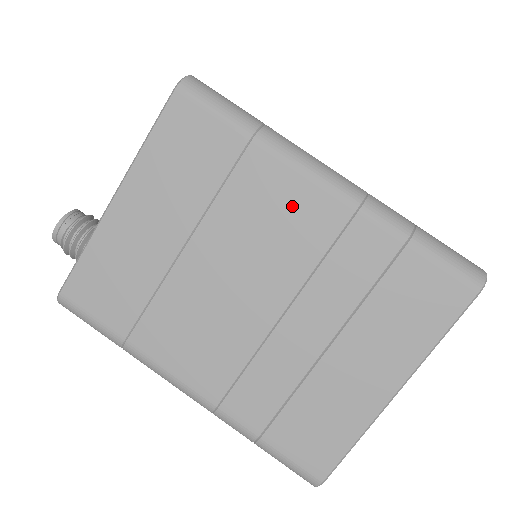
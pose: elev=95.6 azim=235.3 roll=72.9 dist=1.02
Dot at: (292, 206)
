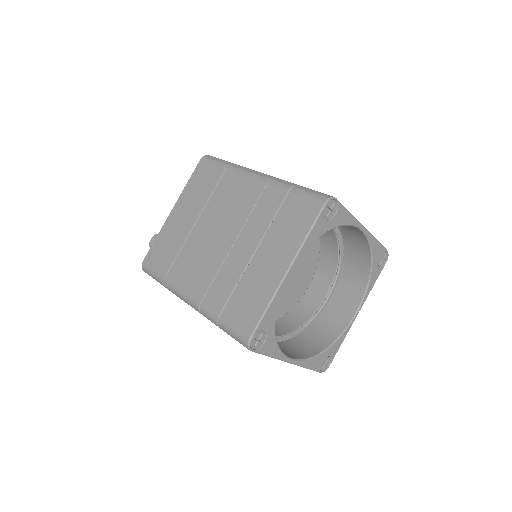
Dot at: (241, 190)
